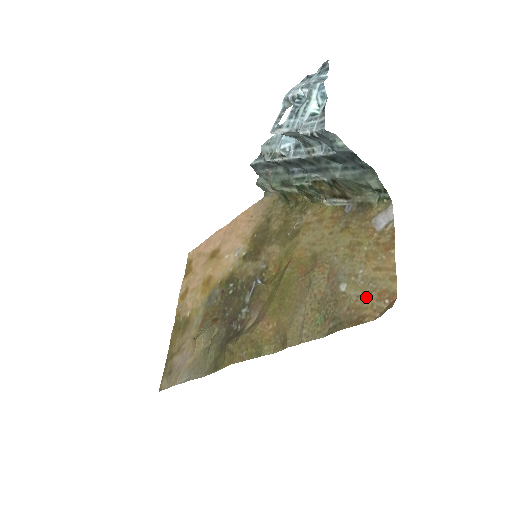
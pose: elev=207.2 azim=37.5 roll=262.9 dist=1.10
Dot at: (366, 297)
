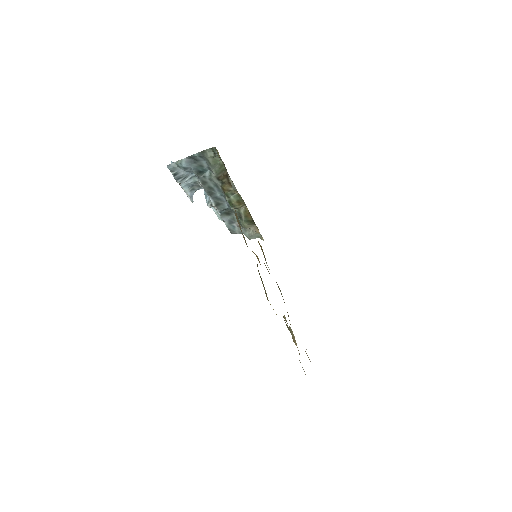
Dot at: occluded
